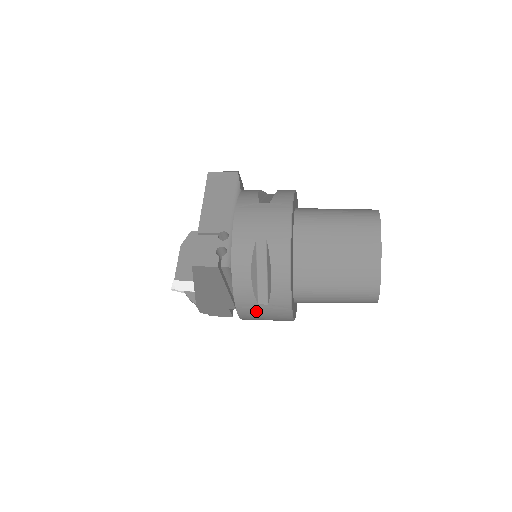
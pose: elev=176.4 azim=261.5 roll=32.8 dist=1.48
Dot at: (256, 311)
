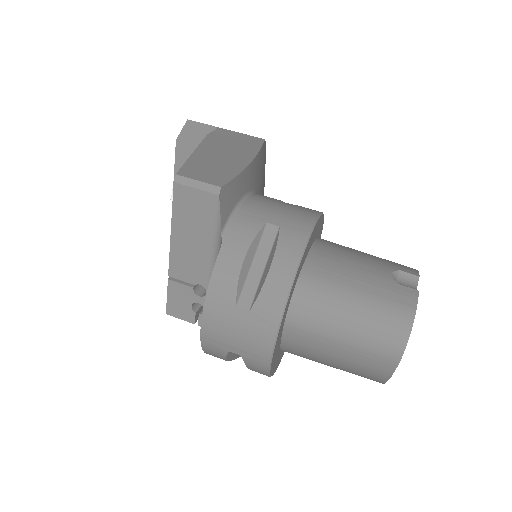
Dot at: occluded
